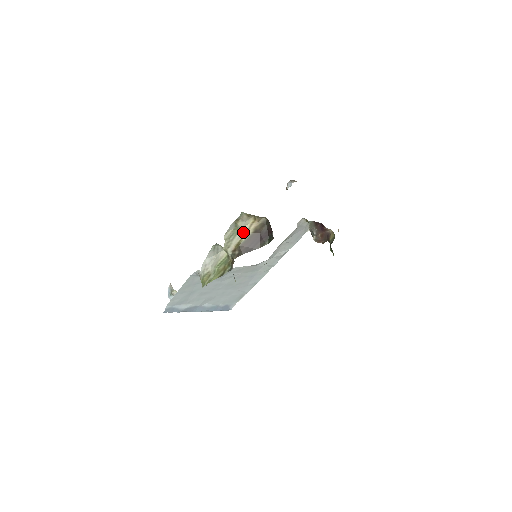
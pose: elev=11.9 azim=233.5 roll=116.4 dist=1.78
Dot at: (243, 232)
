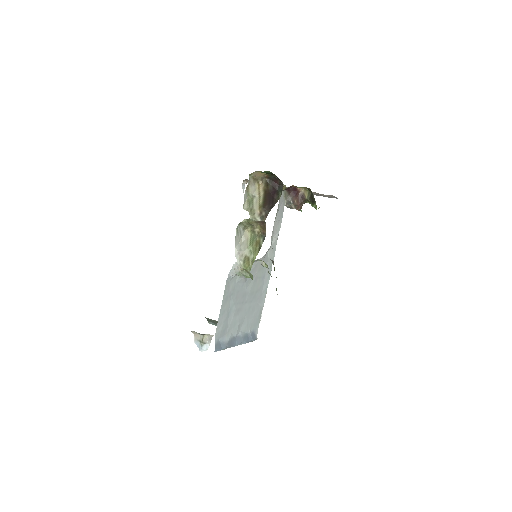
Dot at: (256, 197)
